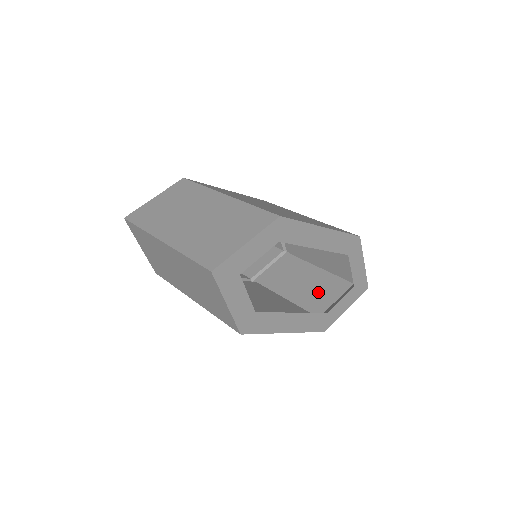
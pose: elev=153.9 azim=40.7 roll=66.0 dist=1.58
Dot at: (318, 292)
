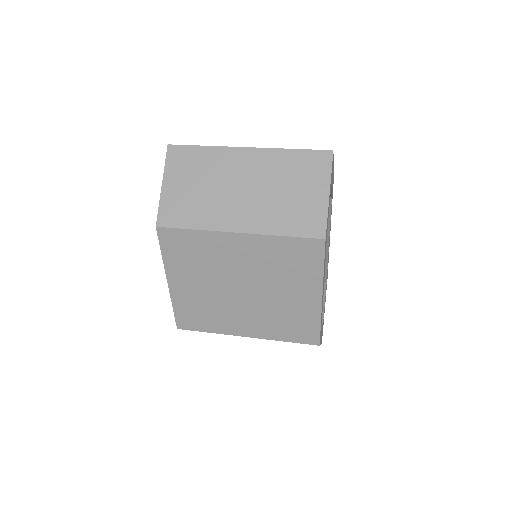
Dot at: occluded
